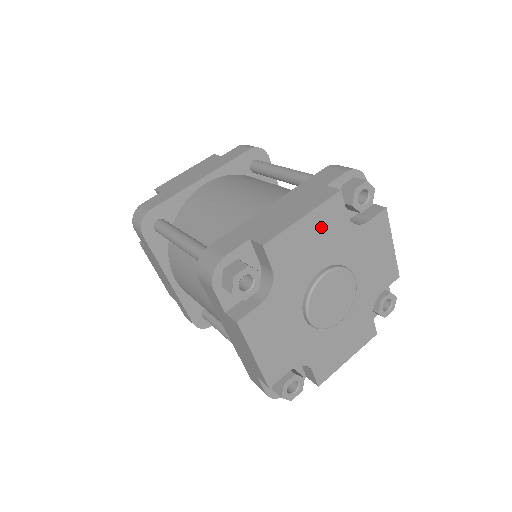
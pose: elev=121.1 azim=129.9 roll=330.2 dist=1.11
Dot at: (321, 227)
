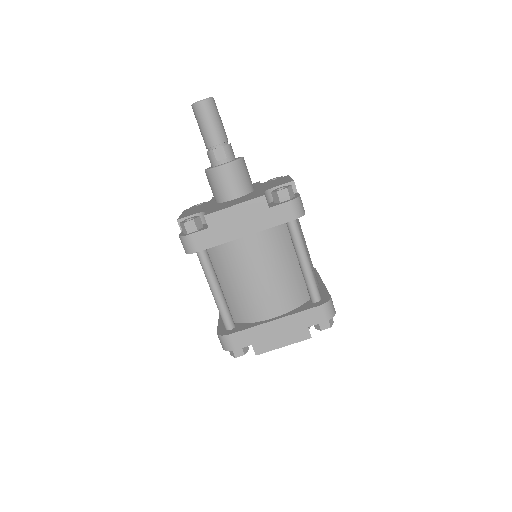
Dot at: occluded
